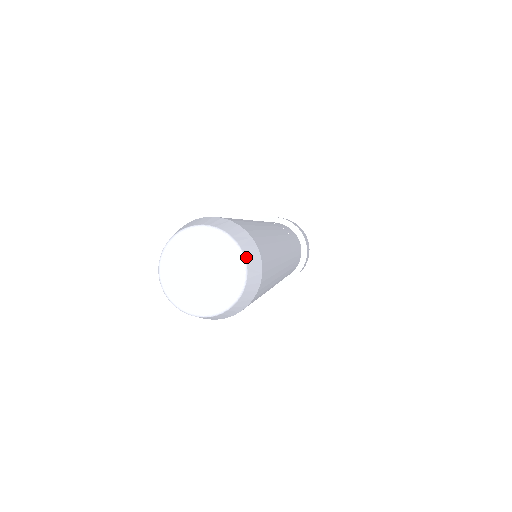
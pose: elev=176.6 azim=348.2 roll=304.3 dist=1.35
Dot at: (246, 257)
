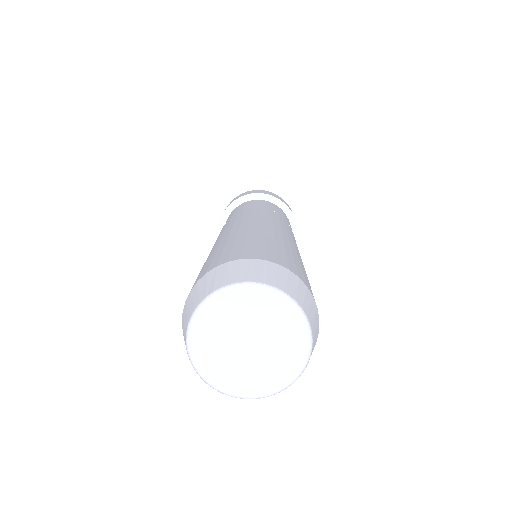
Dot at: (273, 284)
